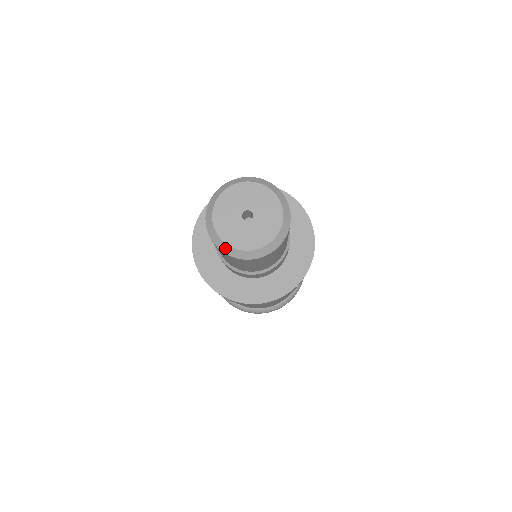
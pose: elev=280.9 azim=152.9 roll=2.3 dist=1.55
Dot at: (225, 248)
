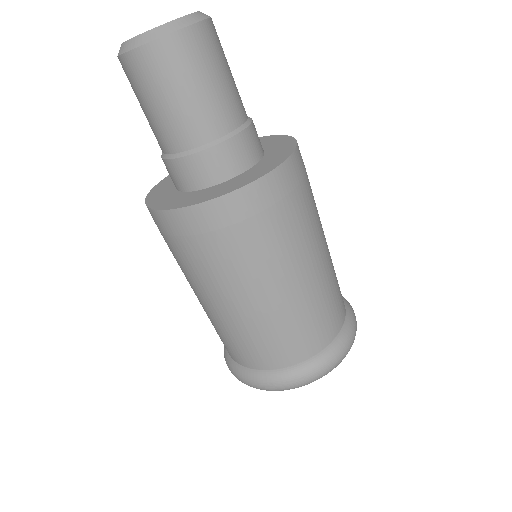
Dot at: occluded
